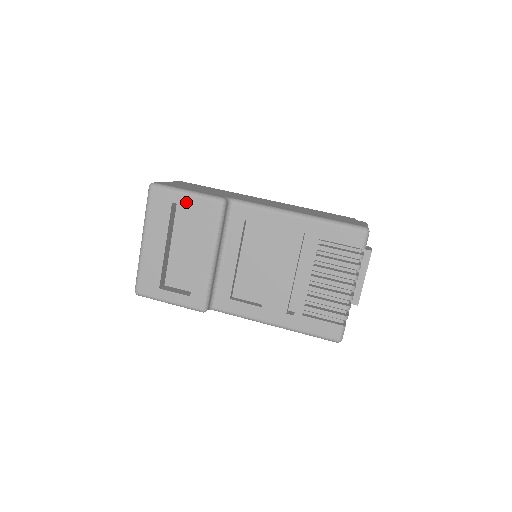
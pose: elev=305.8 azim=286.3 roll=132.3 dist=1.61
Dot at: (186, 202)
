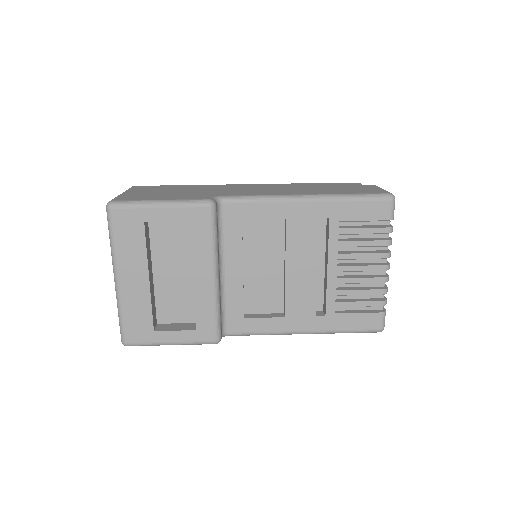
Dot at: (163, 216)
